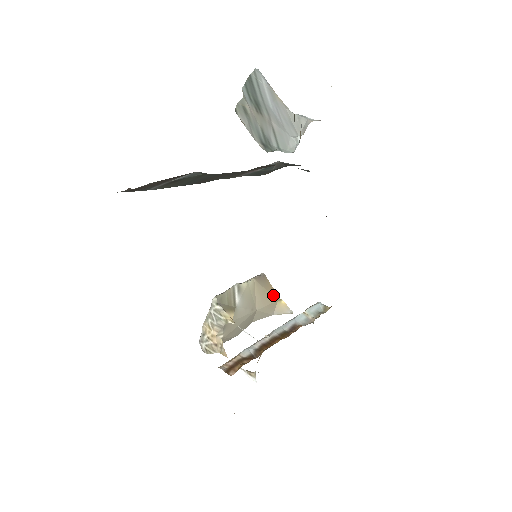
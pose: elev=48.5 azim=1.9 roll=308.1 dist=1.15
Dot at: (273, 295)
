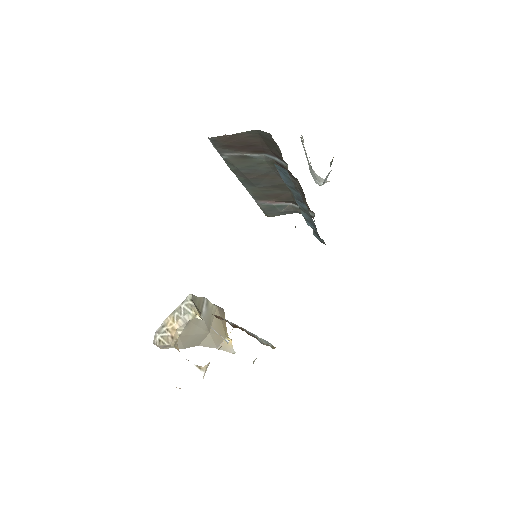
Dot at: (224, 330)
